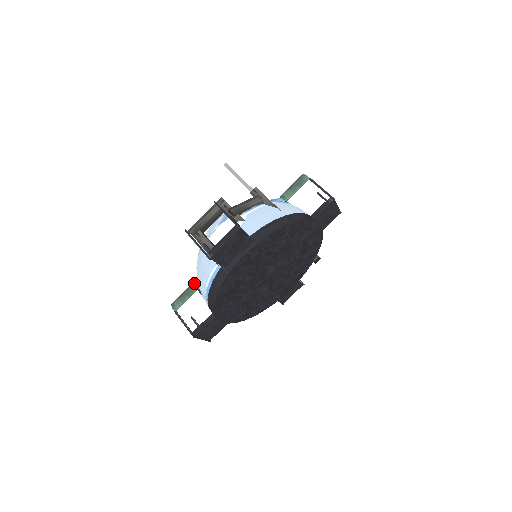
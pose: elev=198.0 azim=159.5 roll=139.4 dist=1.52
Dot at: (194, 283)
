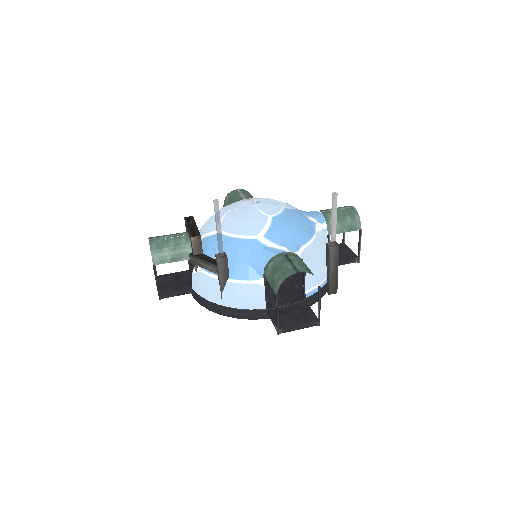
Dot at: occluded
